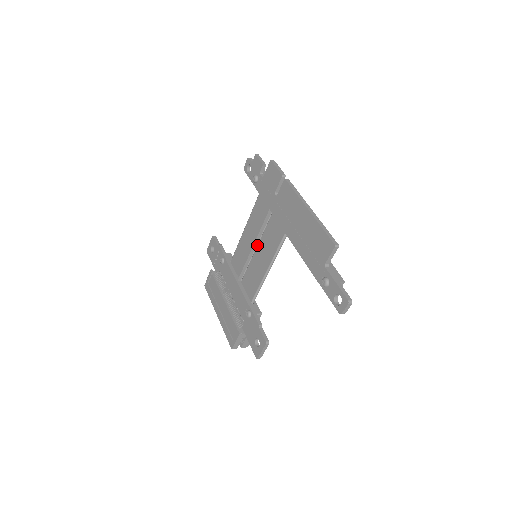
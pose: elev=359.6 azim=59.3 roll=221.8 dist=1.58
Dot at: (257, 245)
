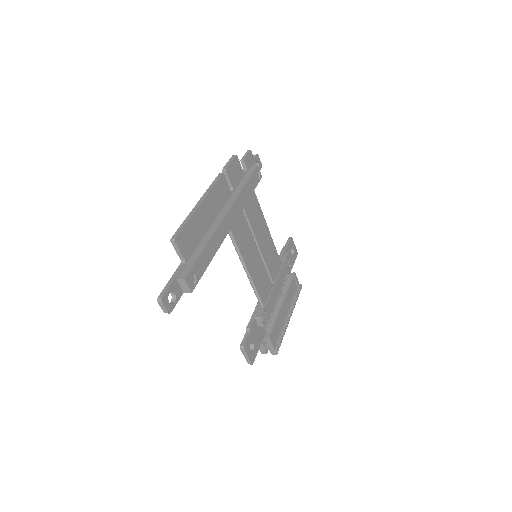
Dot at: occluded
